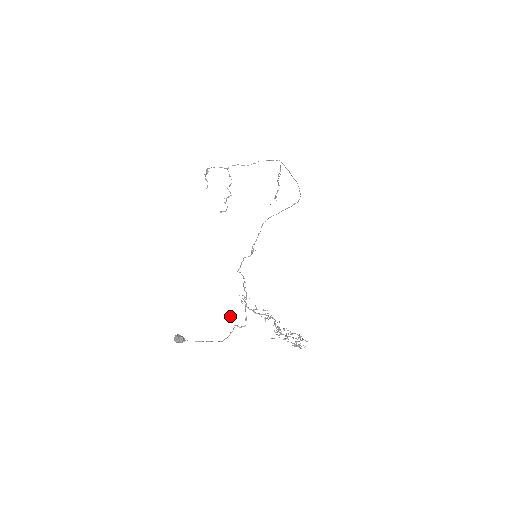
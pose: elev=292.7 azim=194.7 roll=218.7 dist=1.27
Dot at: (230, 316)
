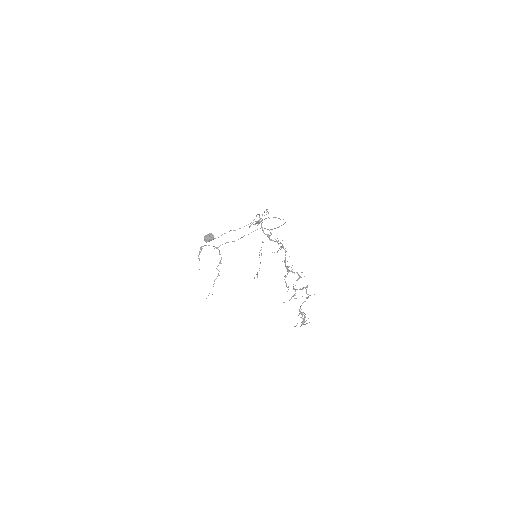
Dot at: occluded
